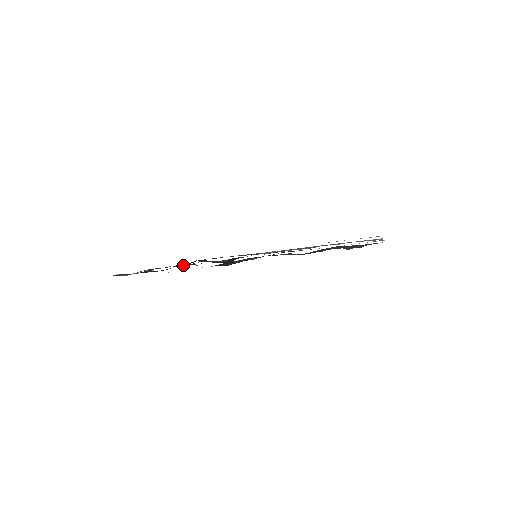
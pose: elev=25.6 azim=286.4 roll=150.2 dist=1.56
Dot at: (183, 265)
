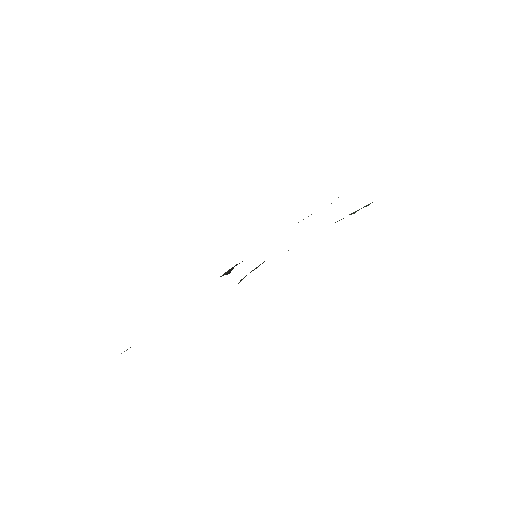
Dot at: occluded
